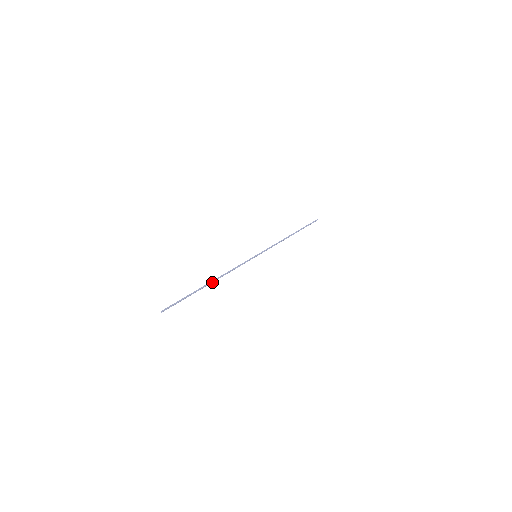
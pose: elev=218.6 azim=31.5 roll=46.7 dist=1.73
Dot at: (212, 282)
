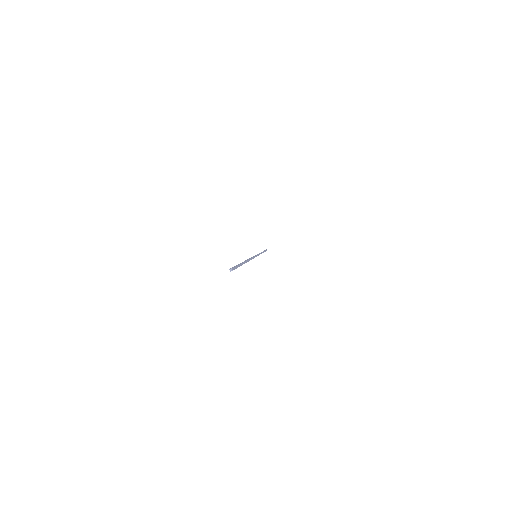
Dot at: (246, 262)
